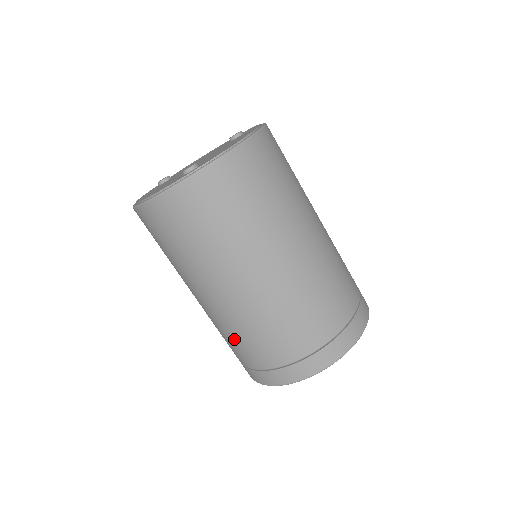
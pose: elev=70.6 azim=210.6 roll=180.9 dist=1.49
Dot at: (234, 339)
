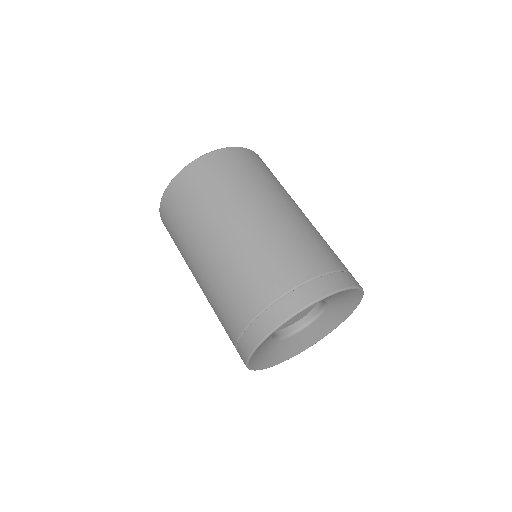
Dot at: occluded
